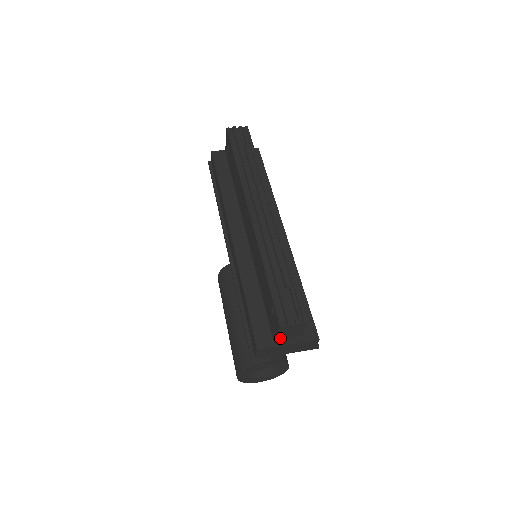
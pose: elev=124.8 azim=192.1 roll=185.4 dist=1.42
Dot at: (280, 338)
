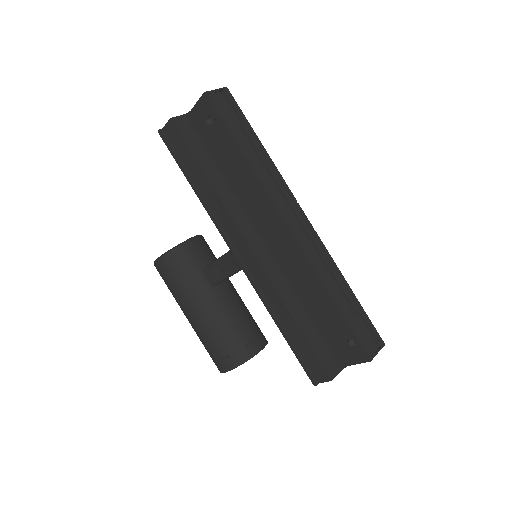
Dot at: (351, 363)
